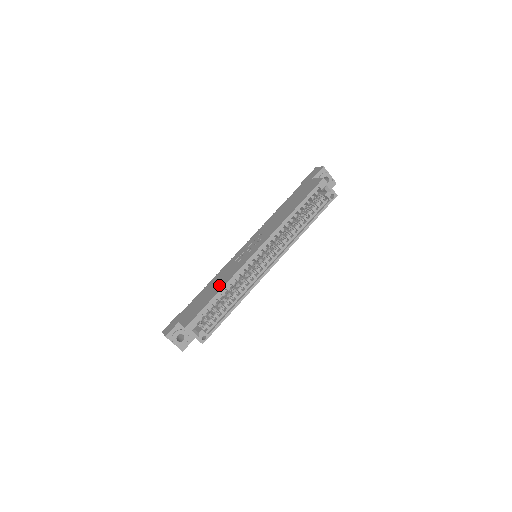
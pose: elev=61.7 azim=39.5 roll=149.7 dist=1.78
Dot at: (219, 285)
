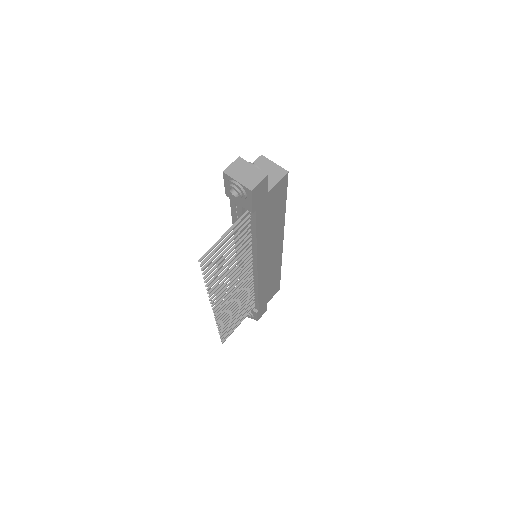
Dot at: occluded
